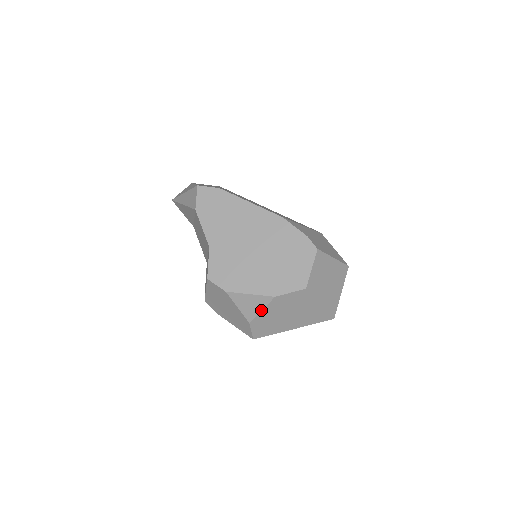
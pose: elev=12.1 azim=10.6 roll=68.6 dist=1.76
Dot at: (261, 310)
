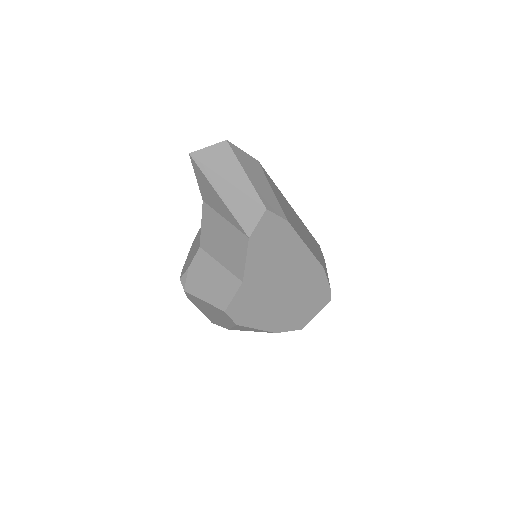
Dot at: occluded
